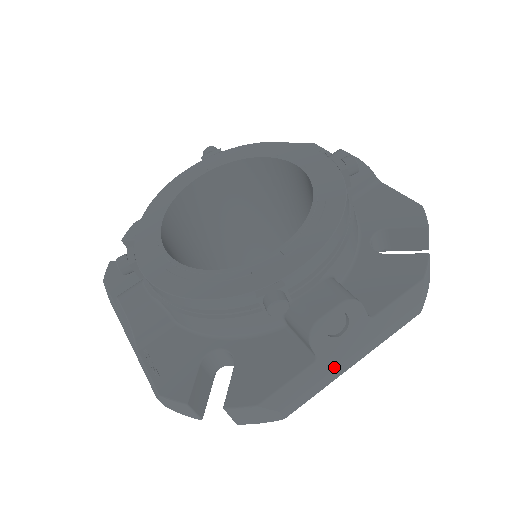
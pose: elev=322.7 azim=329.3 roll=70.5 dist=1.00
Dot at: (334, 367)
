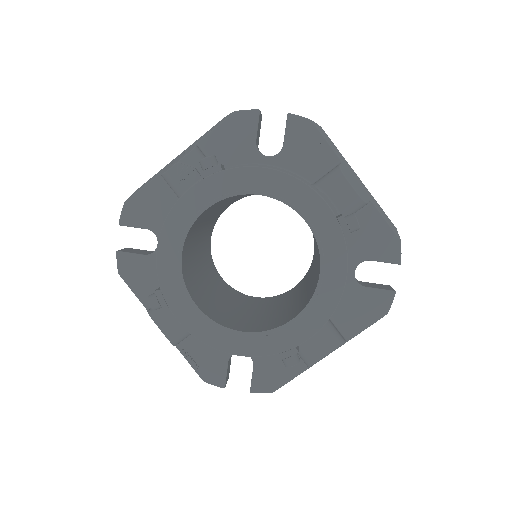
Dot at: (318, 361)
